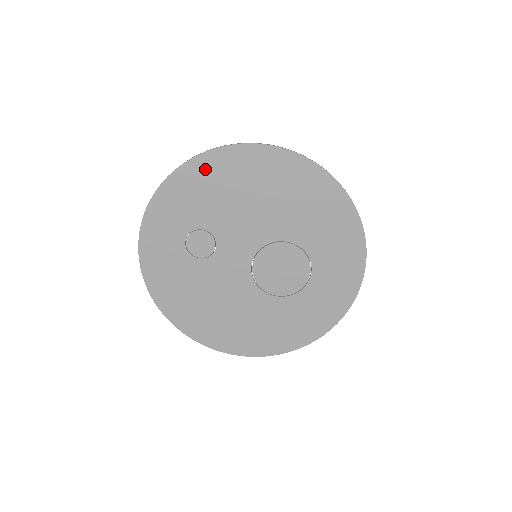
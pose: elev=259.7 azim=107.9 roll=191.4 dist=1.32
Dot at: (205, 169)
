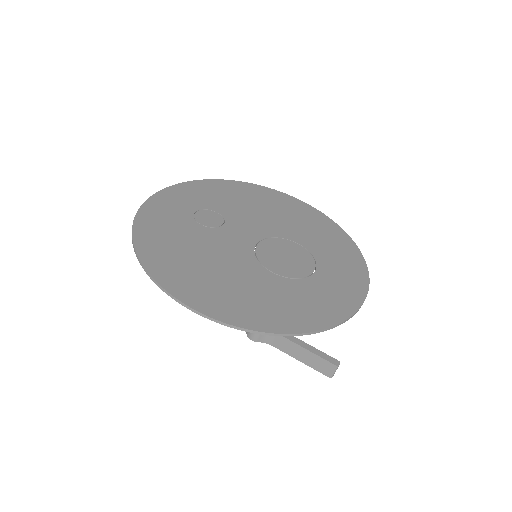
Dot at: (231, 187)
